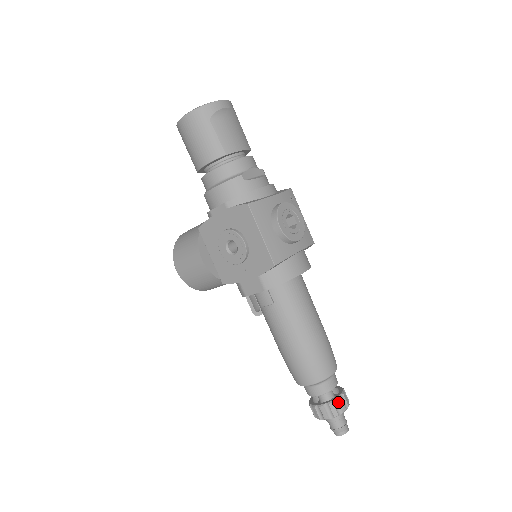
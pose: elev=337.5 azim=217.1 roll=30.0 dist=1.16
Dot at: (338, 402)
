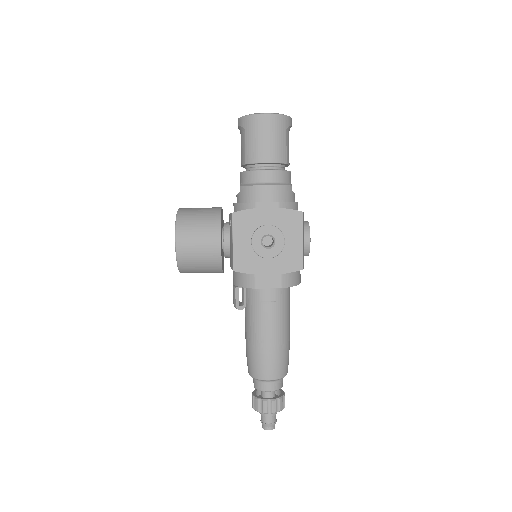
Dot at: (284, 398)
